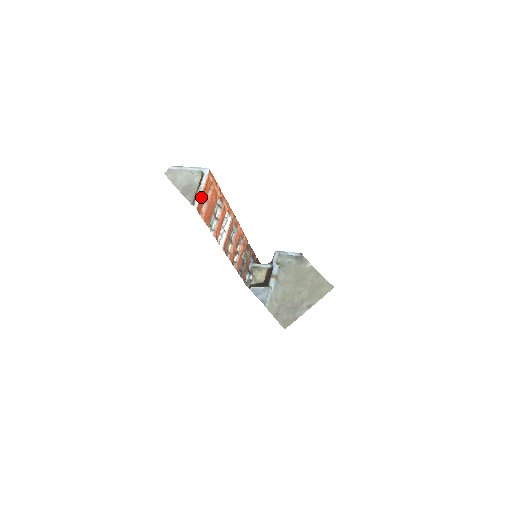
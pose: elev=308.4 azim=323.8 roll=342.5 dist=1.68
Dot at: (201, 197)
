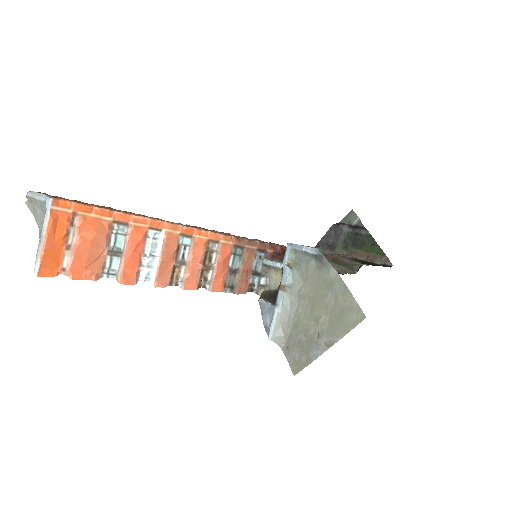
Dot at: (43, 254)
